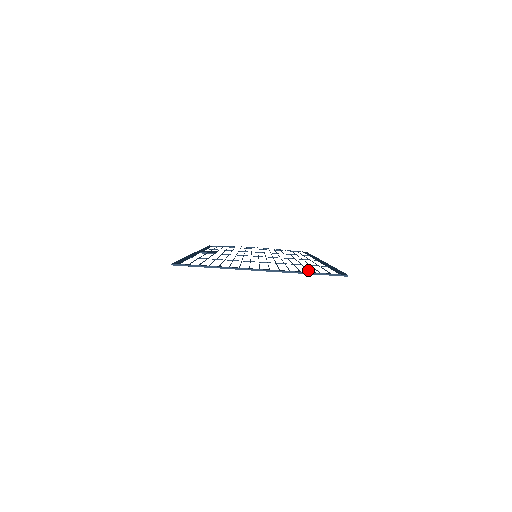
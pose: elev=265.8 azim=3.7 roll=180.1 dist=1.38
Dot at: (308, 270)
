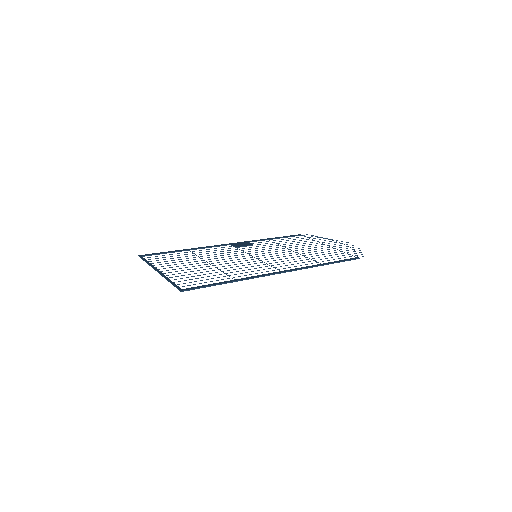
Dot at: (186, 280)
